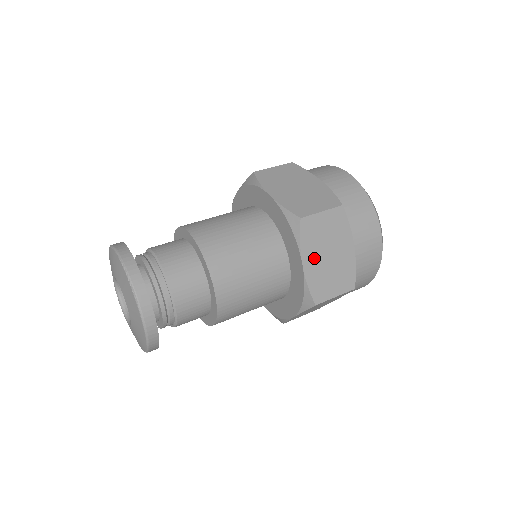
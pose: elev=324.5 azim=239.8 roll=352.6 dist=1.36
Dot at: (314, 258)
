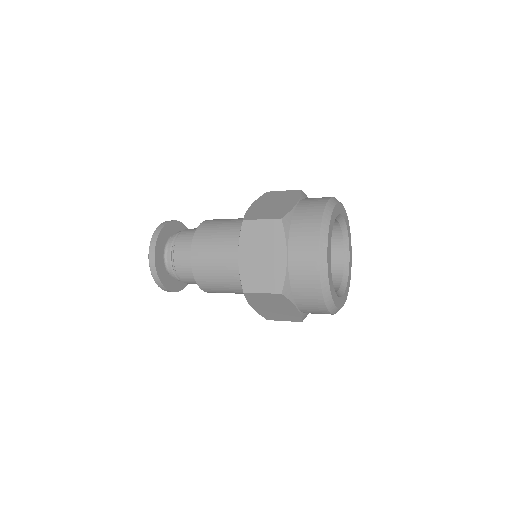
Dot at: (249, 254)
